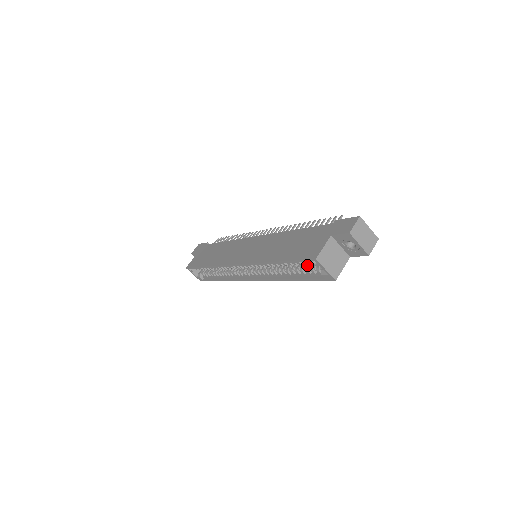
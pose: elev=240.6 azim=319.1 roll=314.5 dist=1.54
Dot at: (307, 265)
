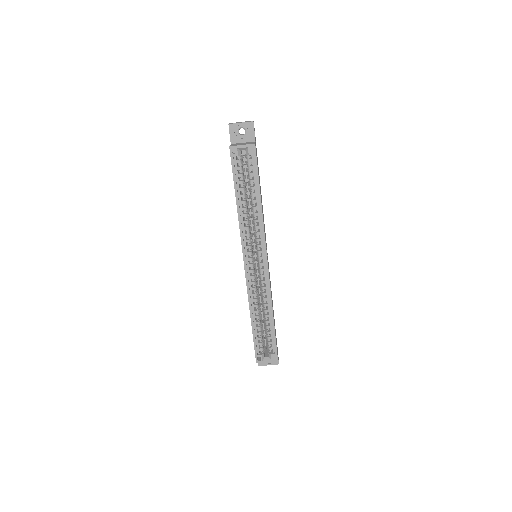
Dot at: (248, 175)
